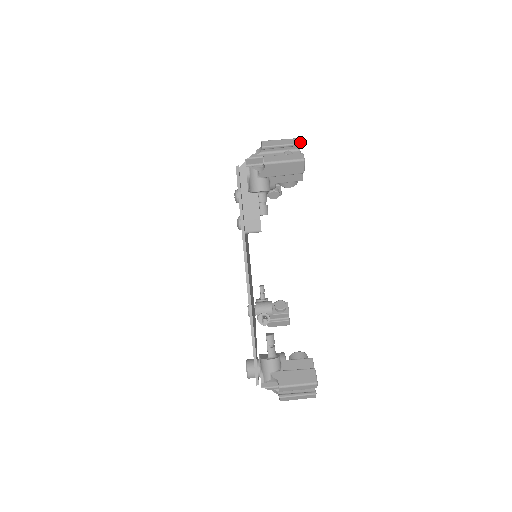
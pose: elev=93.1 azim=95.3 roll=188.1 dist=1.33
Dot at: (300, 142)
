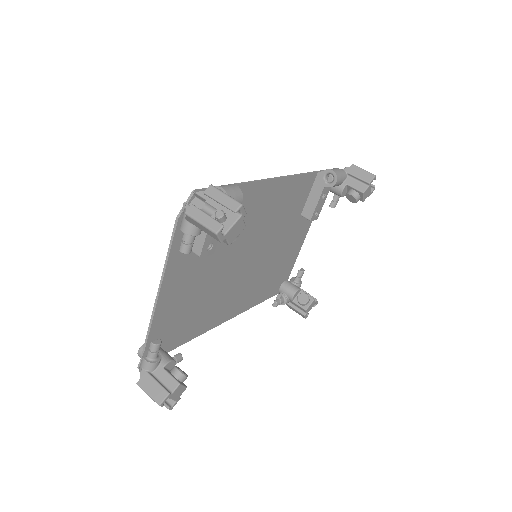
Dot at: (236, 210)
